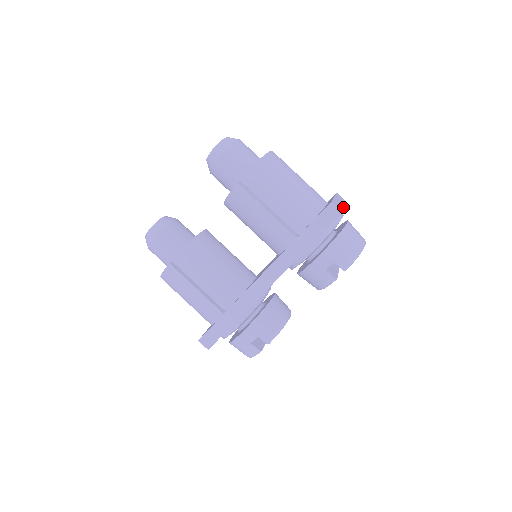
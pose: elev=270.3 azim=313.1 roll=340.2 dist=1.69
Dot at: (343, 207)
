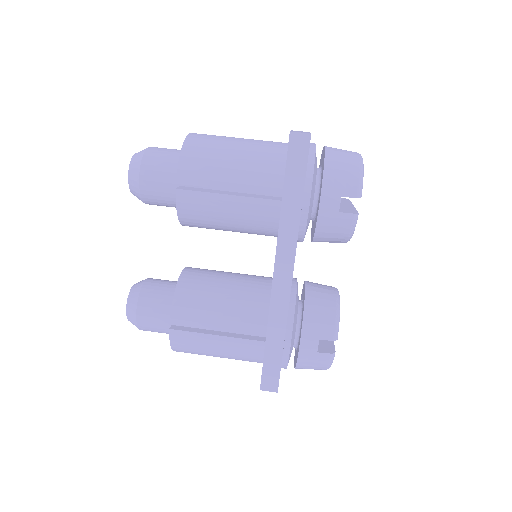
Dot at: occluded
